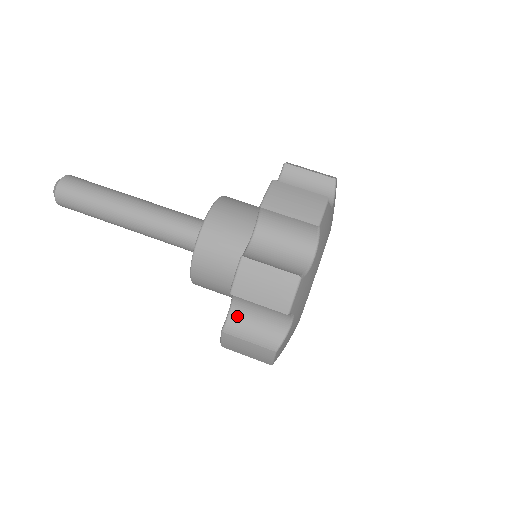
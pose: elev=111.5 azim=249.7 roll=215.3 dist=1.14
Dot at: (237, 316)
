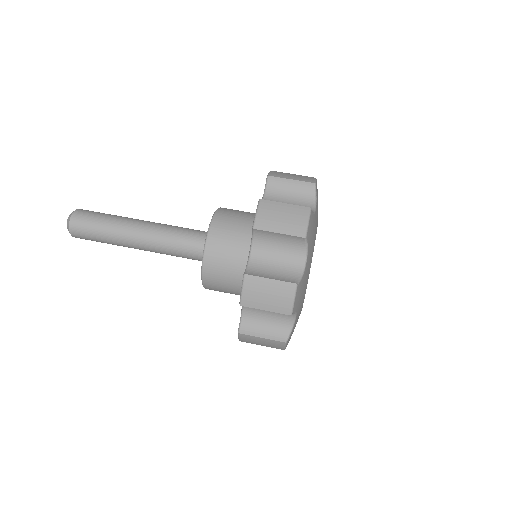
Dot at: (249, 318)
